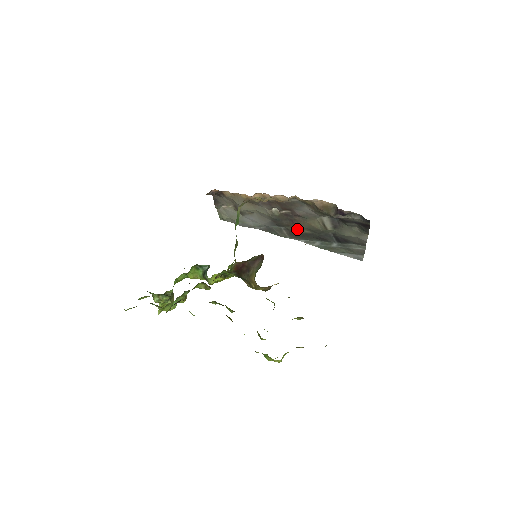
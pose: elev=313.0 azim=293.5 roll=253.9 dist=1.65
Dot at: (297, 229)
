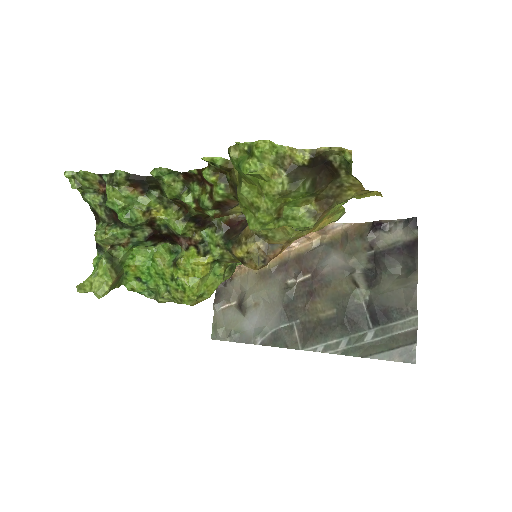
Dot at: (315, 315)
